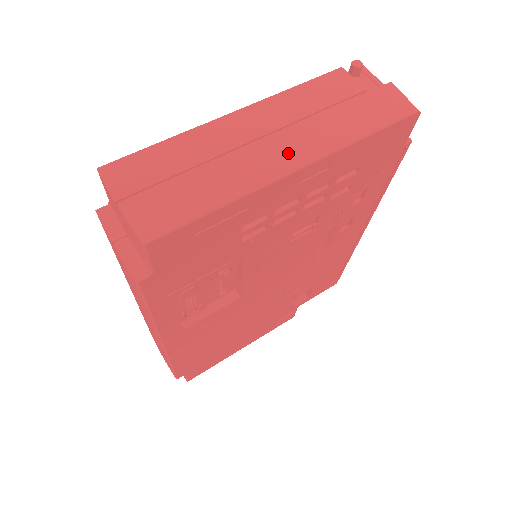
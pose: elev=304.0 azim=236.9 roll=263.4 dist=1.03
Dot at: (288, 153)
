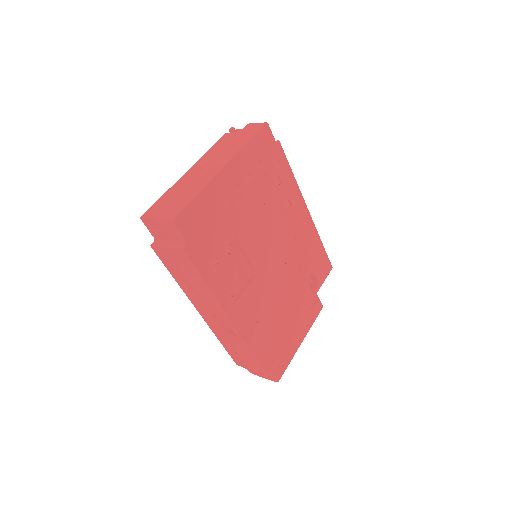
Dot at: (216, 165)
